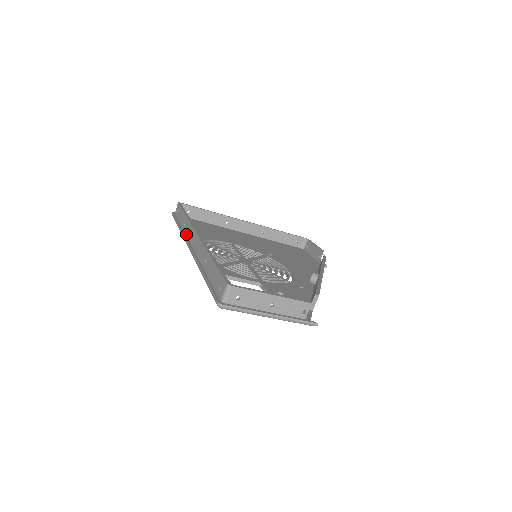
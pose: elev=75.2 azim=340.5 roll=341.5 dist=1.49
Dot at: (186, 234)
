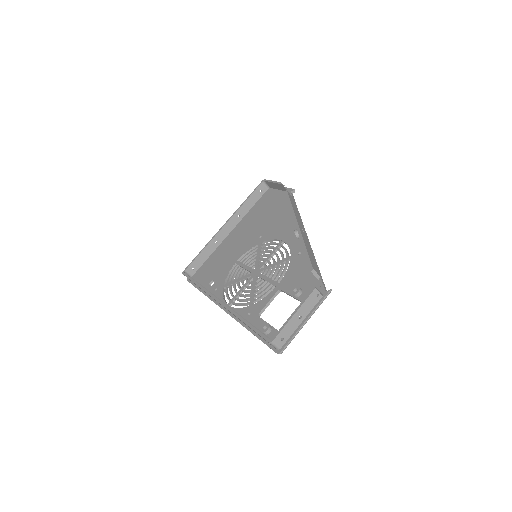
Dot at: (212, 299)
